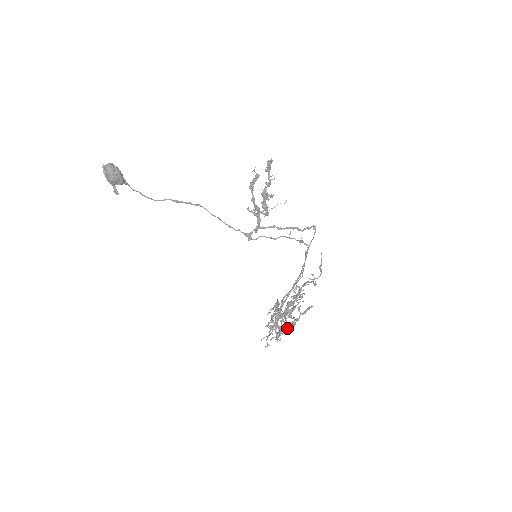
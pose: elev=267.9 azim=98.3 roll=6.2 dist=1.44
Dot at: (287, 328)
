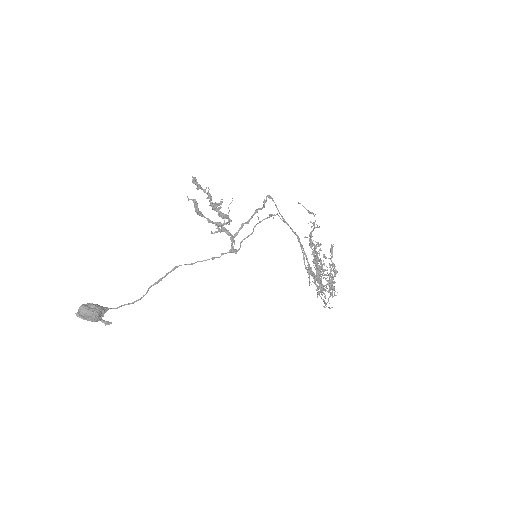
Dot at: (333, 279)
